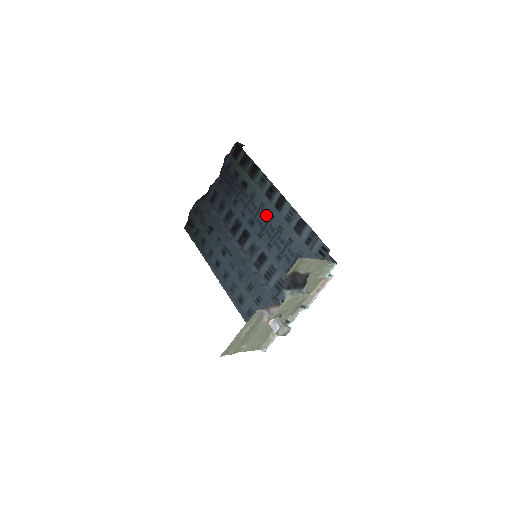
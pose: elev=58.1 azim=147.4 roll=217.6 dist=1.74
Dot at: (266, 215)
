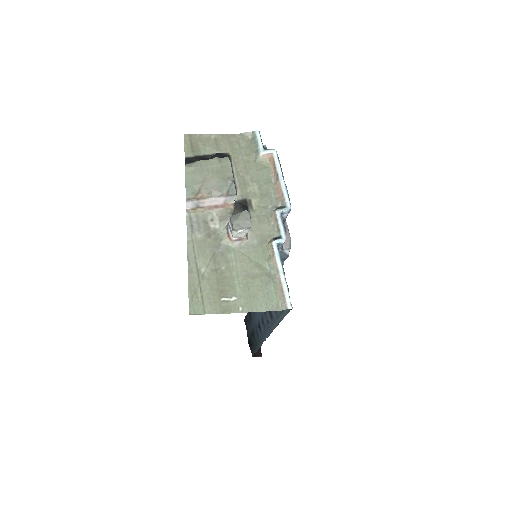
Dot at: occluded
